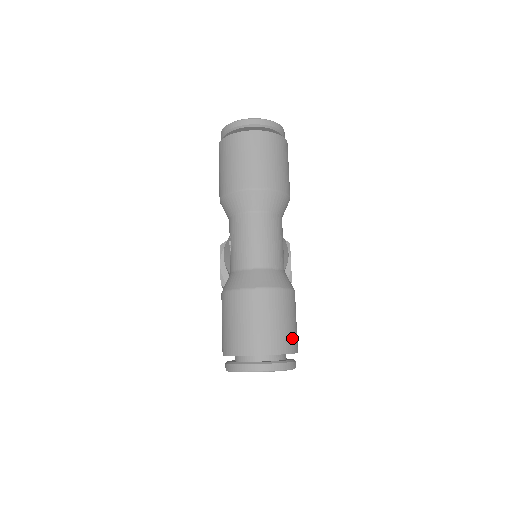
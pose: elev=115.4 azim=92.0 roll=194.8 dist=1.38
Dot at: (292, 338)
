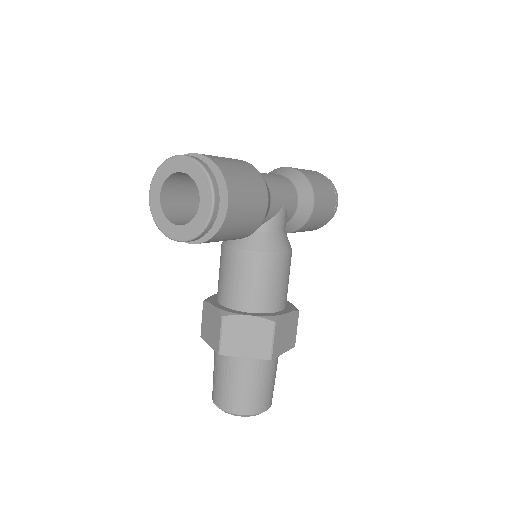
Dot at: (234, 177)
